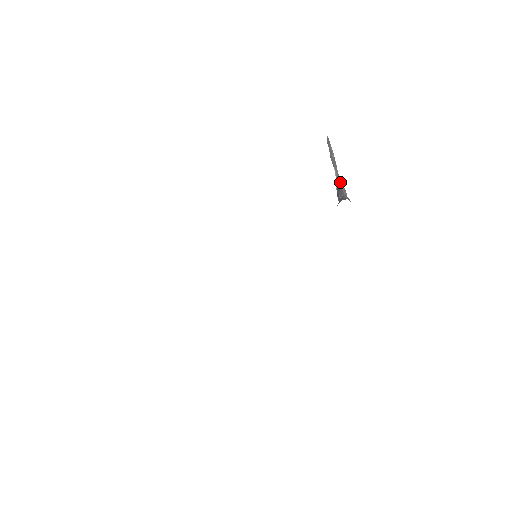
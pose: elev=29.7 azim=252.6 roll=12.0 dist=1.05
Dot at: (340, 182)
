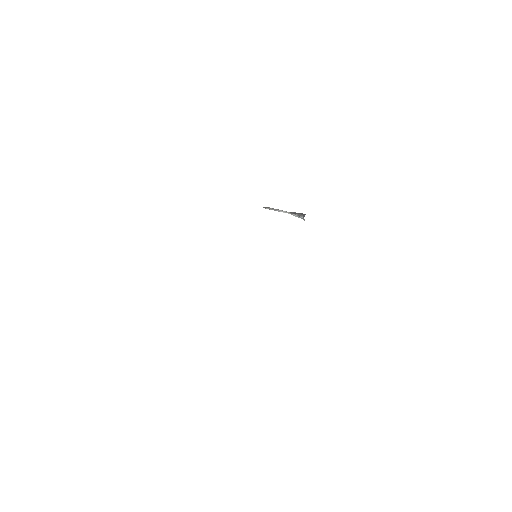
Dot at: (295, 213)
